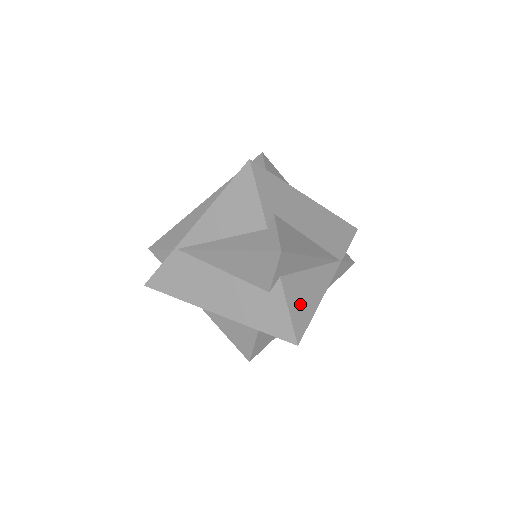
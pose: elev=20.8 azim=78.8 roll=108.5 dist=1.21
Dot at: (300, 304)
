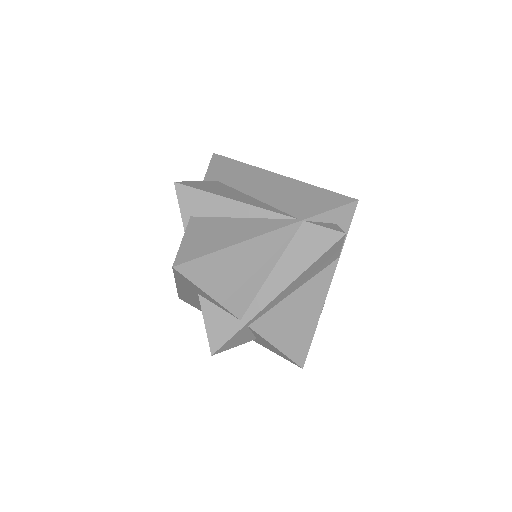
Dot at: (202, 239)
